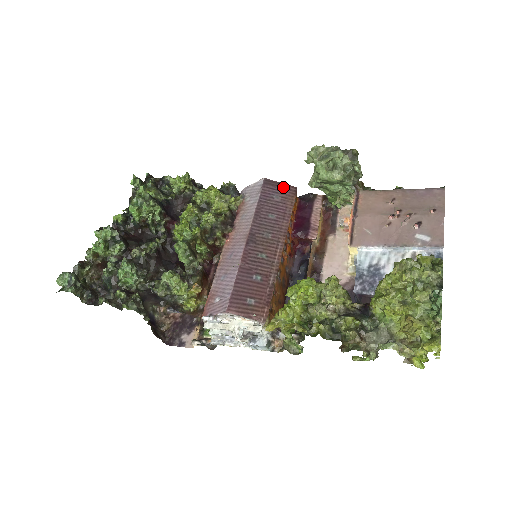
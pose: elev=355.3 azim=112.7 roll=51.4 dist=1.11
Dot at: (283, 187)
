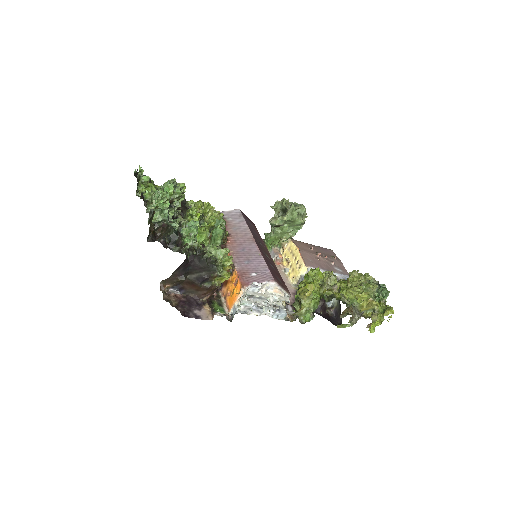
Dot at: (250, 220)
